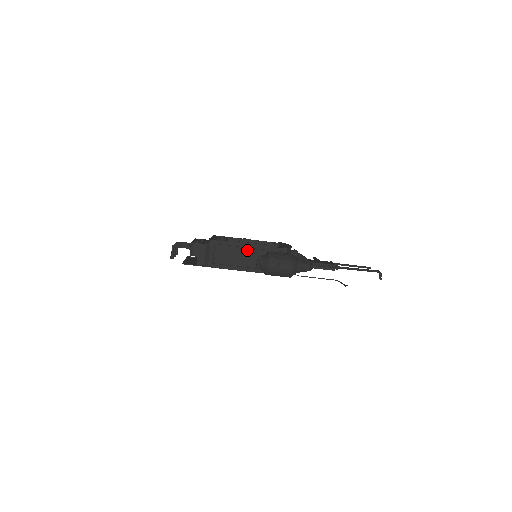
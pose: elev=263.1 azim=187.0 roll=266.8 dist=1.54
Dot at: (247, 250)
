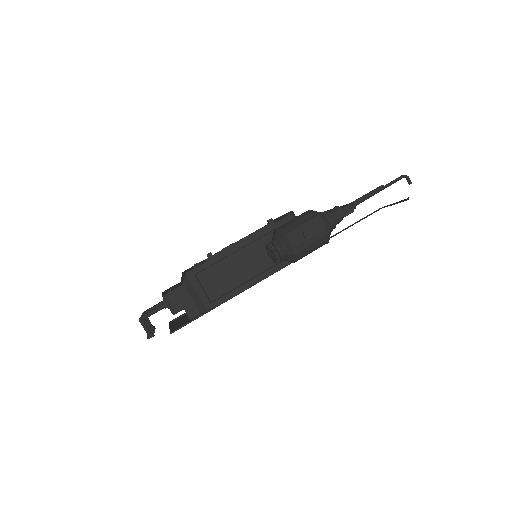
Dot at: (242, 252)
